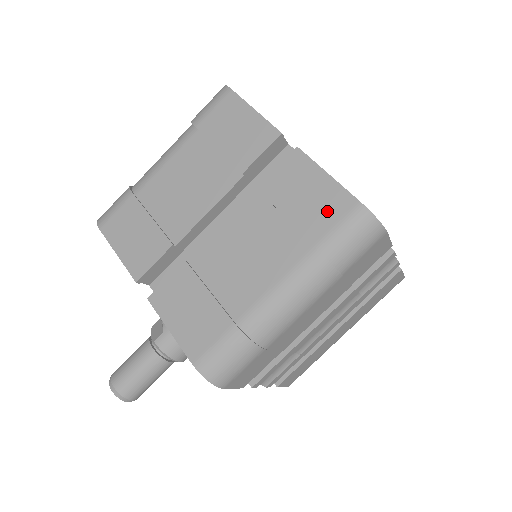
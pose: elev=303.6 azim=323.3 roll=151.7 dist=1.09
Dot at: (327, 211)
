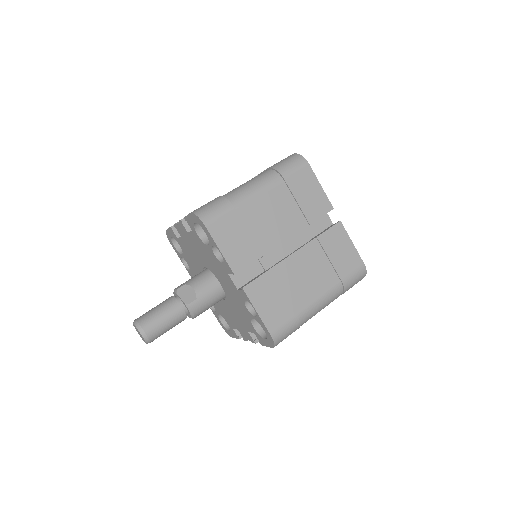
Dot at: (350, 264)
